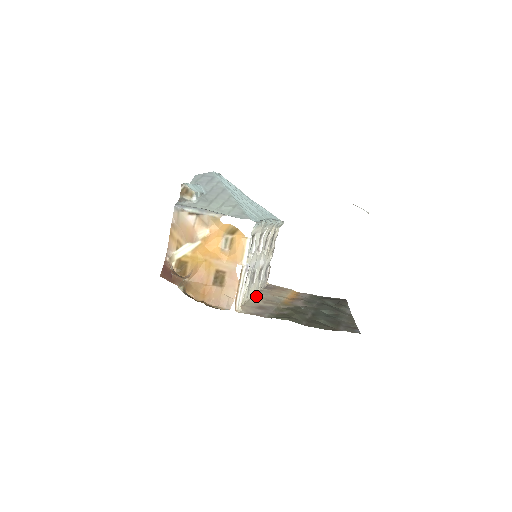
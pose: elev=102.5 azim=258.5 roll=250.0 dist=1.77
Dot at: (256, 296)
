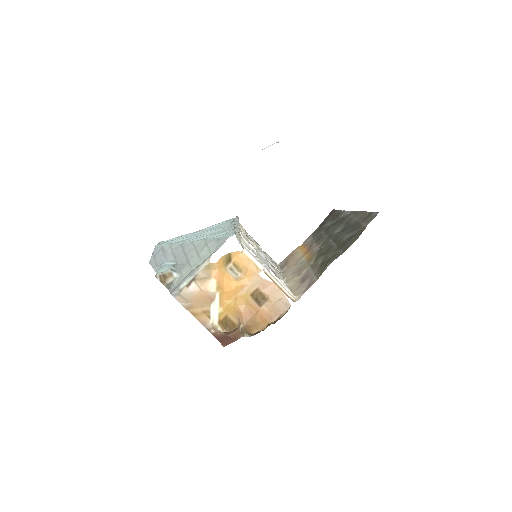
Dot at: (287, 279)
